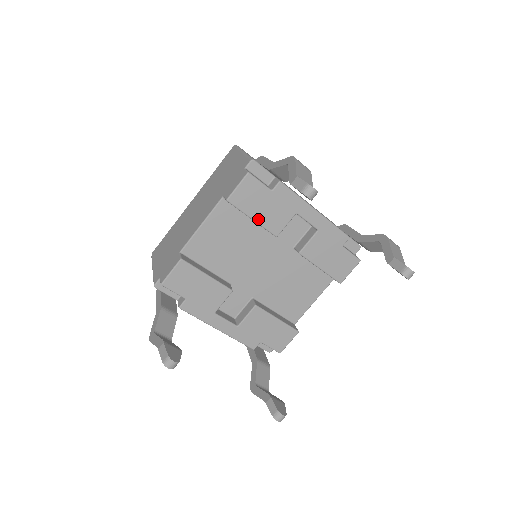
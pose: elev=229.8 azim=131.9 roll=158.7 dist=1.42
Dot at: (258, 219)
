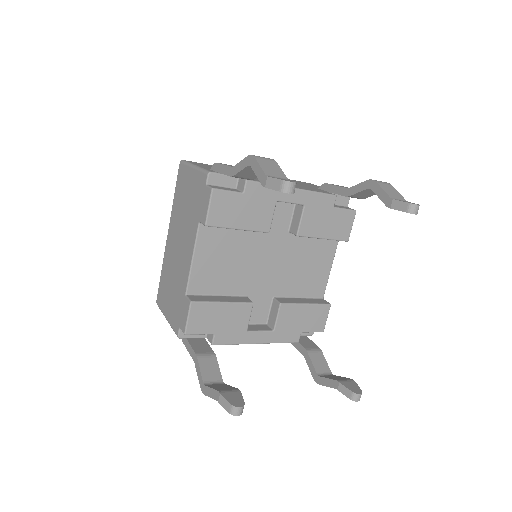
Dot at: (244, 226)
